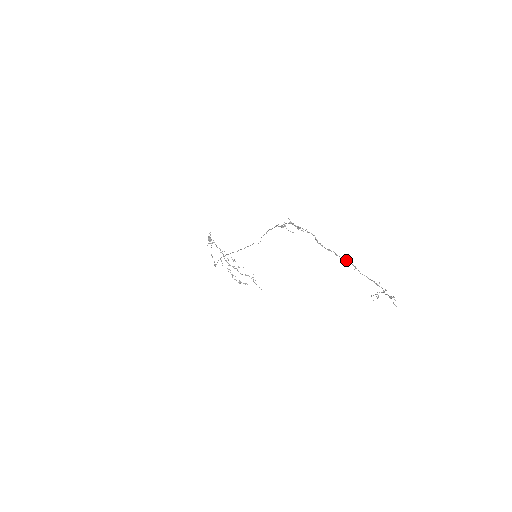
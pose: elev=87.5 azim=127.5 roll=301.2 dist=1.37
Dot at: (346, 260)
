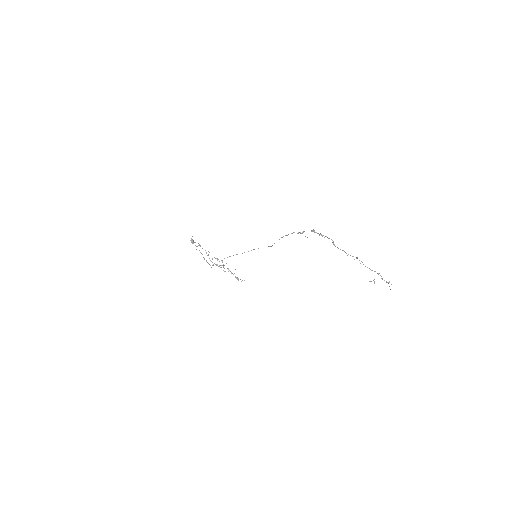
Dot at: occluded
